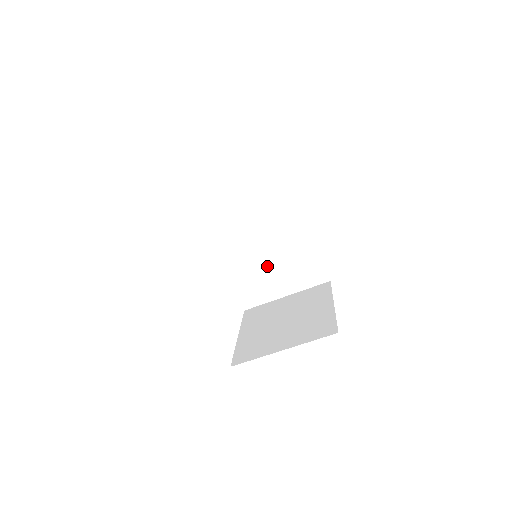
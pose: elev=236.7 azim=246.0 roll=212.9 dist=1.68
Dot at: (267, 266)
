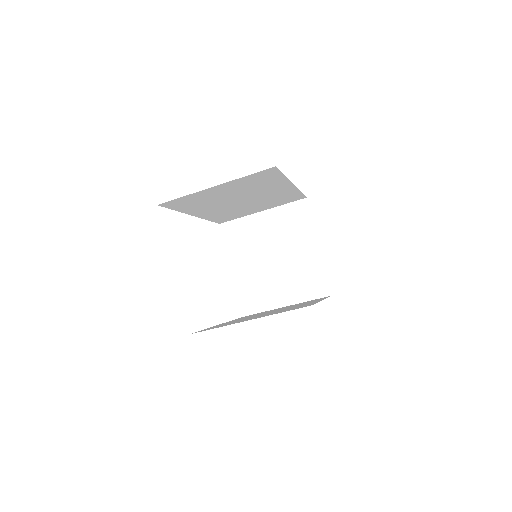
Dot at: (246, 207)
